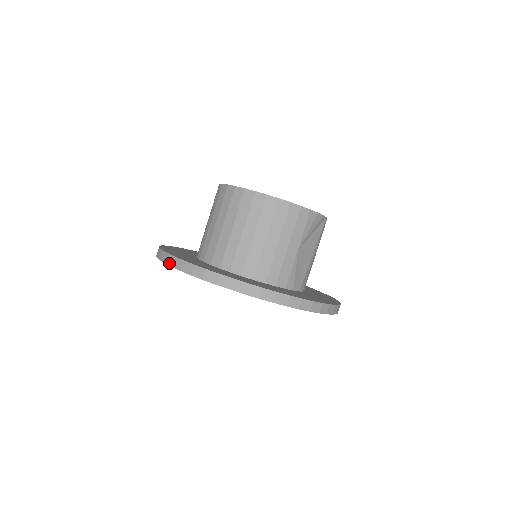
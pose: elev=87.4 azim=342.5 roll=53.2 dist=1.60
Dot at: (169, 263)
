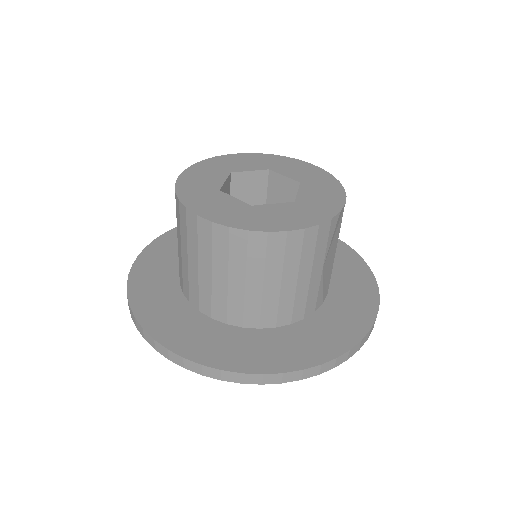
Dot at: (162, 354)
